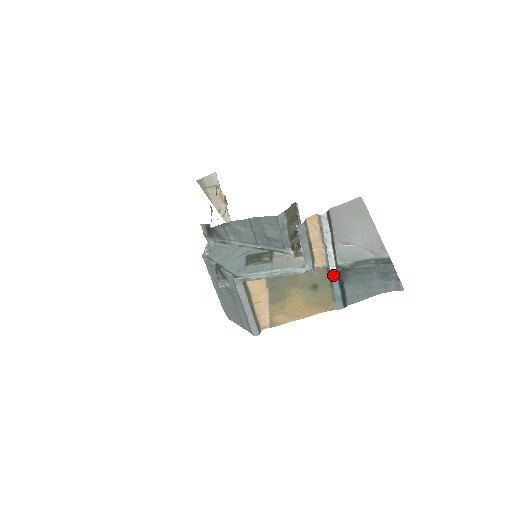
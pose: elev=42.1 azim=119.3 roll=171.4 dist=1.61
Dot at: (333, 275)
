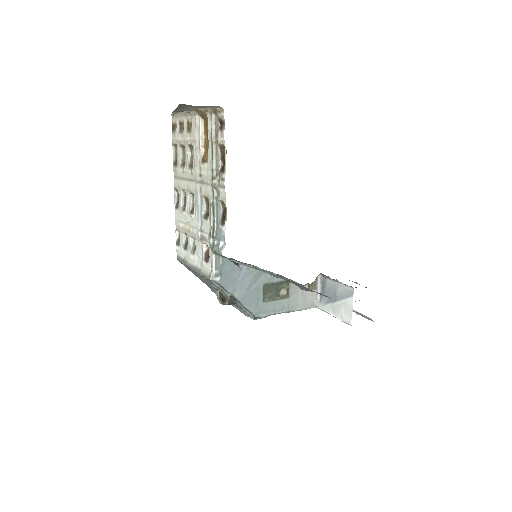
Dot at: occluded
